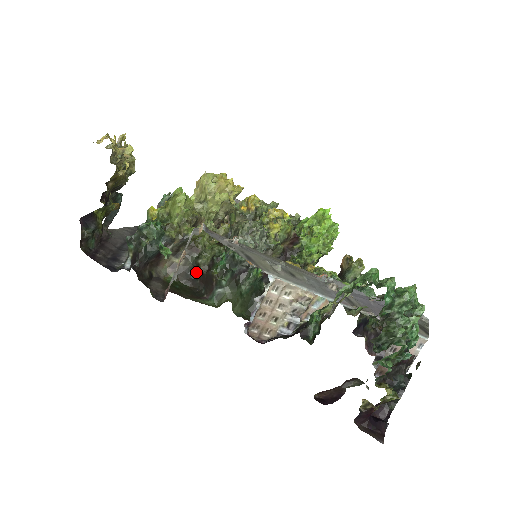
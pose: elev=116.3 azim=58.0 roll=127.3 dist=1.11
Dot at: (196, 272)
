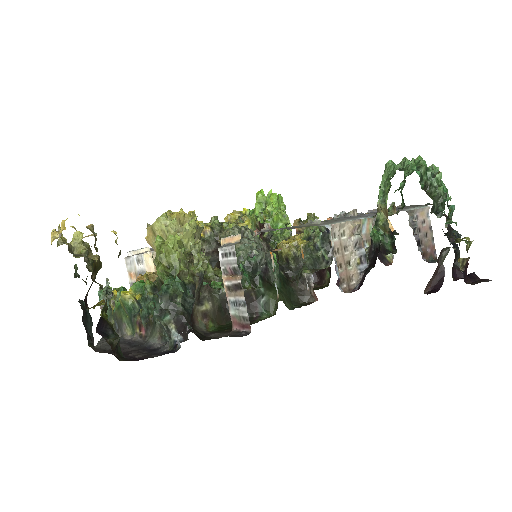
Dot at: occluded
